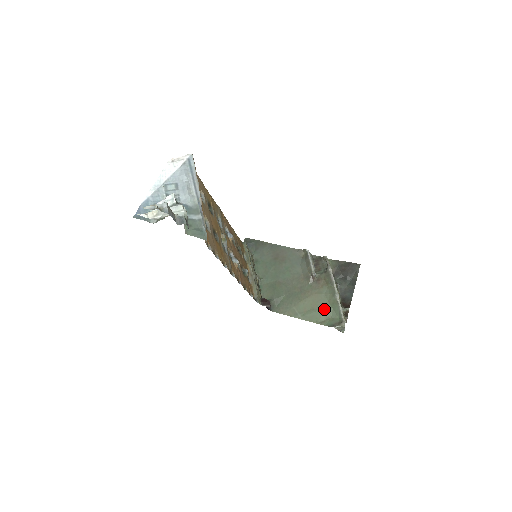
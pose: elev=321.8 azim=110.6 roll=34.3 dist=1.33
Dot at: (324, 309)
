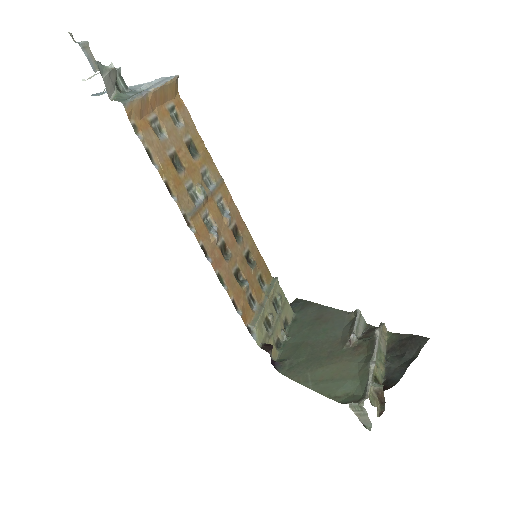
Dot at: (347, 381)
